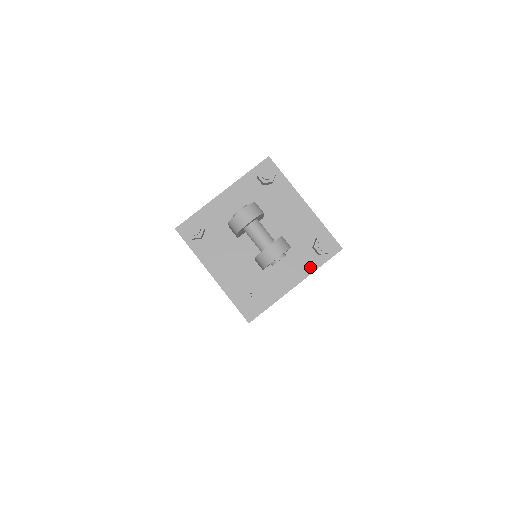
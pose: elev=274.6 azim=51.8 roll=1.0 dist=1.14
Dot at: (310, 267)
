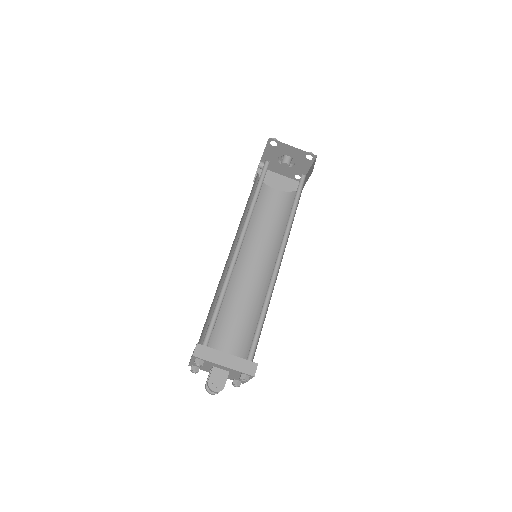
Dot at: occluded
